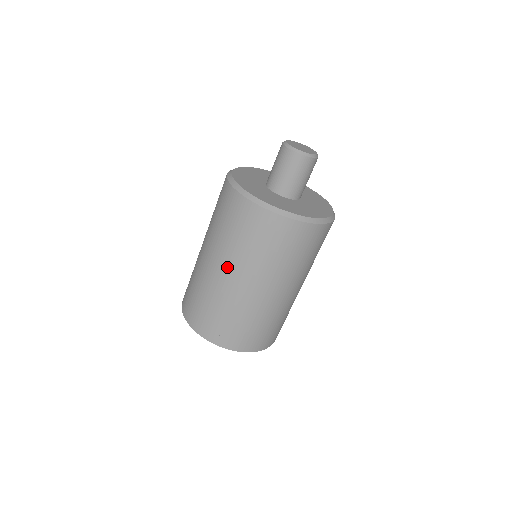
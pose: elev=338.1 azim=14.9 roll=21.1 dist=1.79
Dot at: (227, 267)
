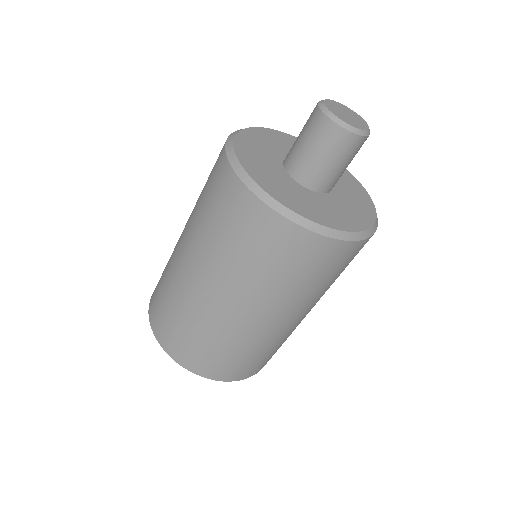
Dot at: (295, 314)
